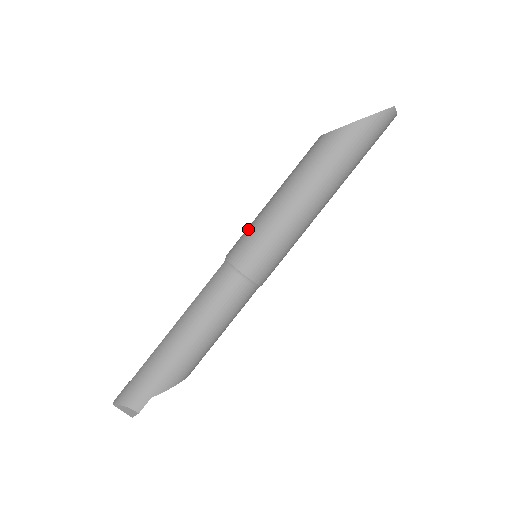
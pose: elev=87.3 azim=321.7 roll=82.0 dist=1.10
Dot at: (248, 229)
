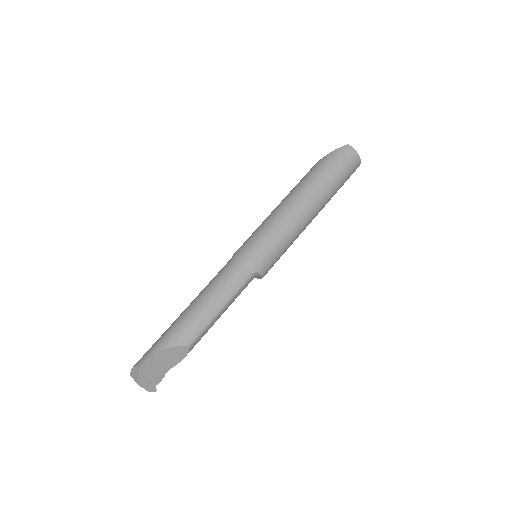
Dot at: occluded
